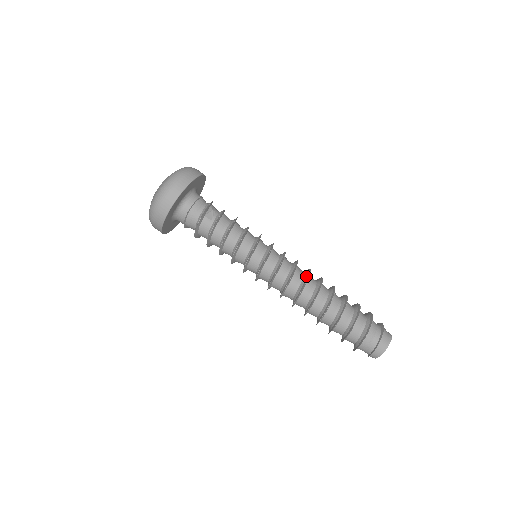
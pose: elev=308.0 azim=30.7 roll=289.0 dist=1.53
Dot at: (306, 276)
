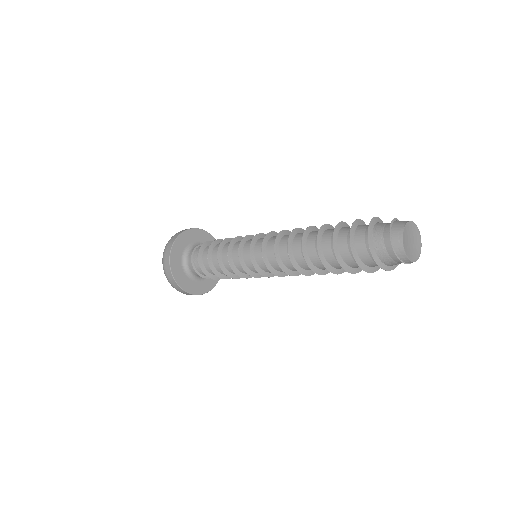
Dot at: occluded
